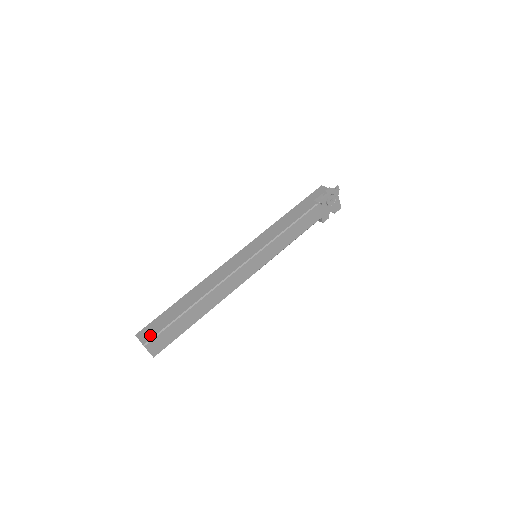
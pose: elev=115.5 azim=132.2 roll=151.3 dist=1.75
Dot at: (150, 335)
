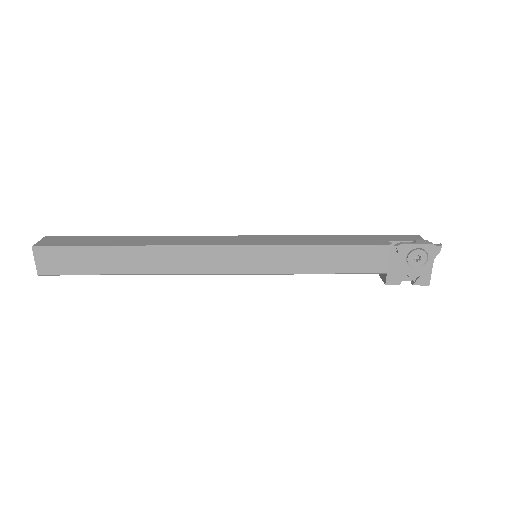
Dot at: (52, 243)
